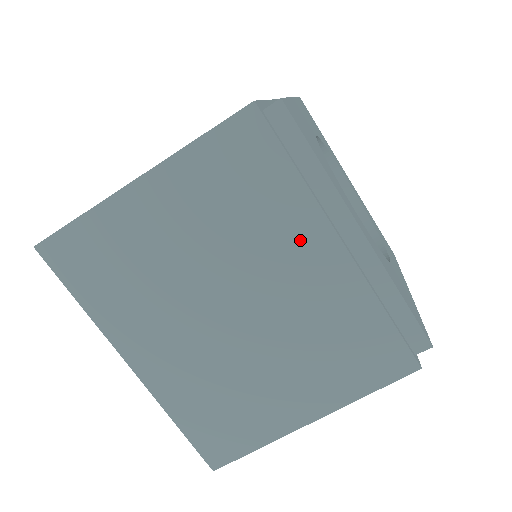
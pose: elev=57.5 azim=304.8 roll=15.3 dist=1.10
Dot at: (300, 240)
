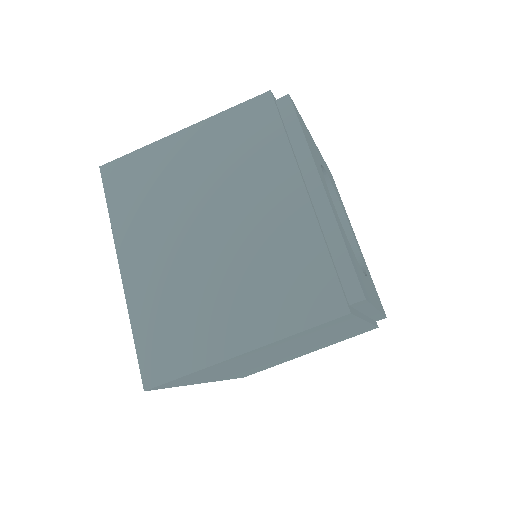
Dot at: (276, 184)
